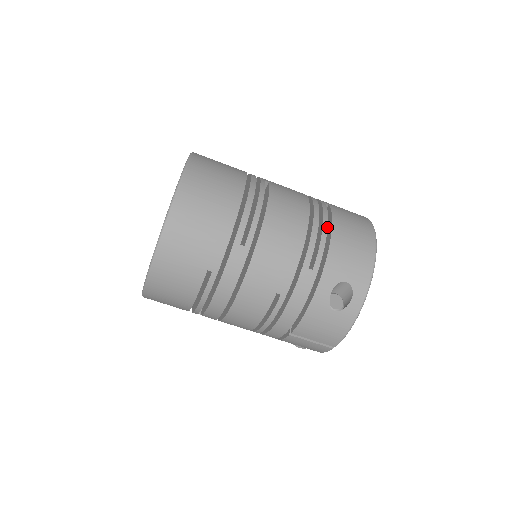
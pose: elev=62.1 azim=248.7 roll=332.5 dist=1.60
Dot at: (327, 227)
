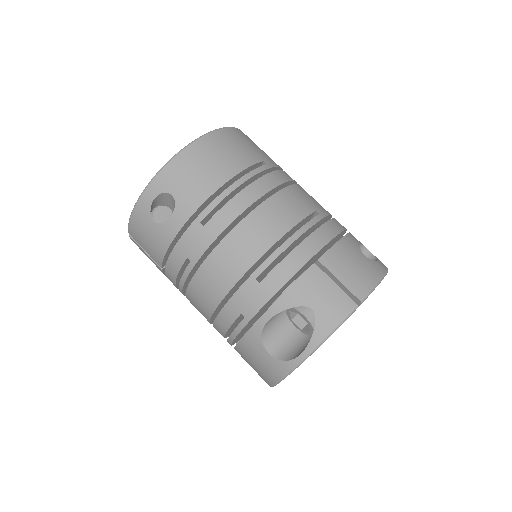
Dot at: occluded
